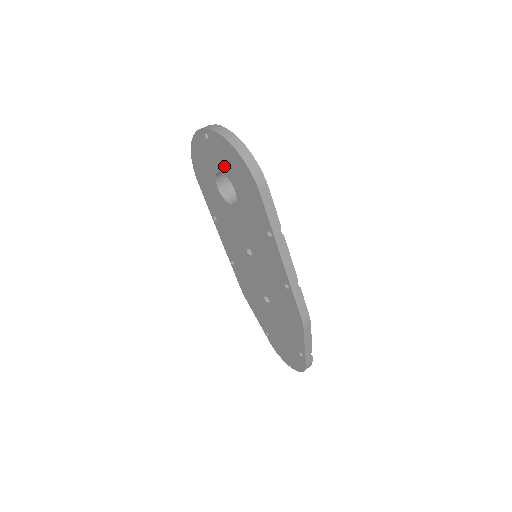
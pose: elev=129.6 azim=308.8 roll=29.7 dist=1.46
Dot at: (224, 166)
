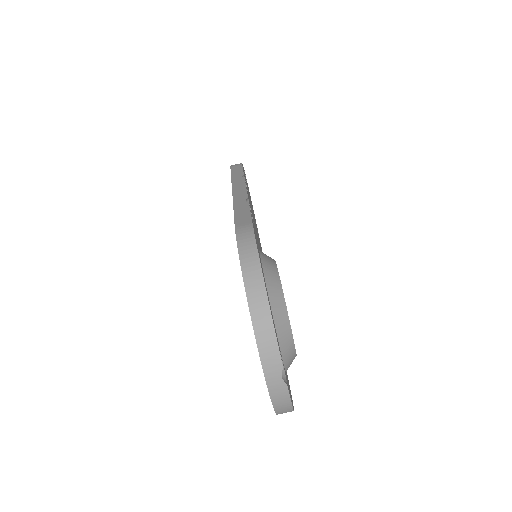
Dot at: occluded
